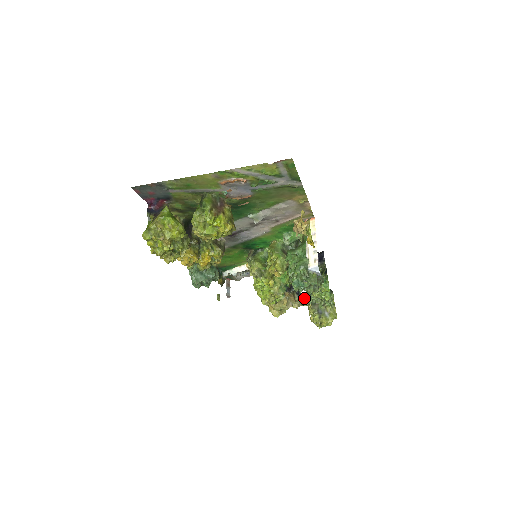
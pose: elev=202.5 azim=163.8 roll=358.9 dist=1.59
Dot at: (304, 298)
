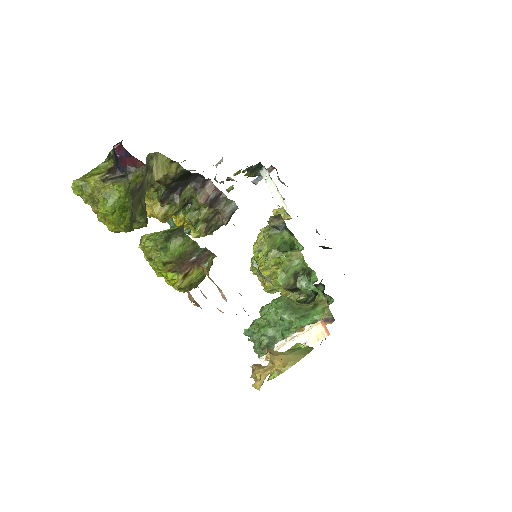
Dot at: occluded
